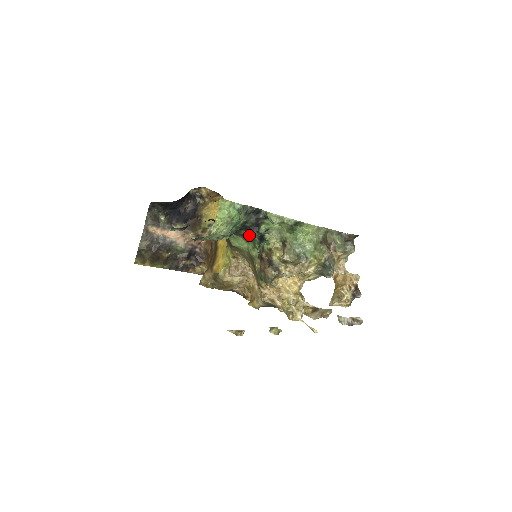
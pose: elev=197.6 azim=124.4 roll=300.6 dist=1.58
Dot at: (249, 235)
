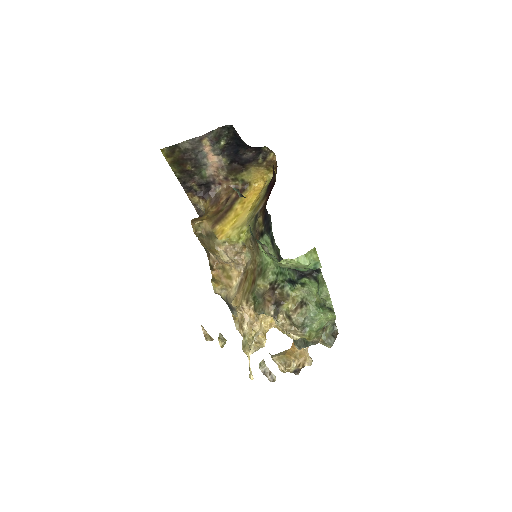
Dot at: (286, 268)
